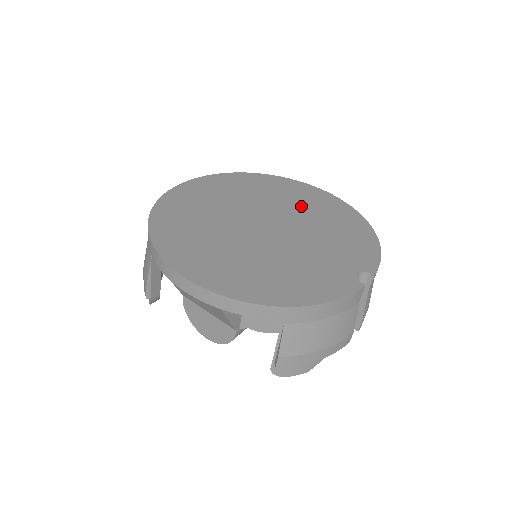
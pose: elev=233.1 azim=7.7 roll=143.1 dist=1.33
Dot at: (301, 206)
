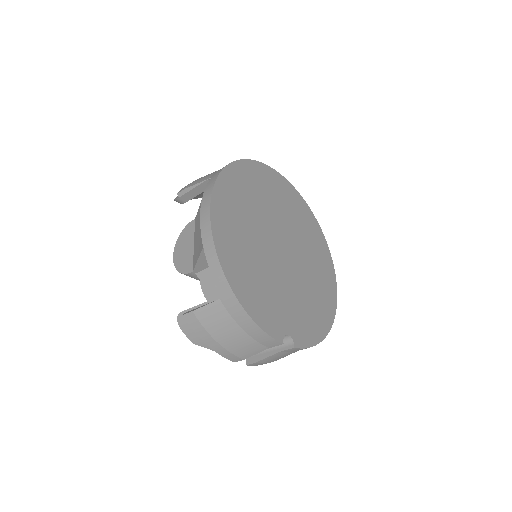
Dot at: (314, 268)
